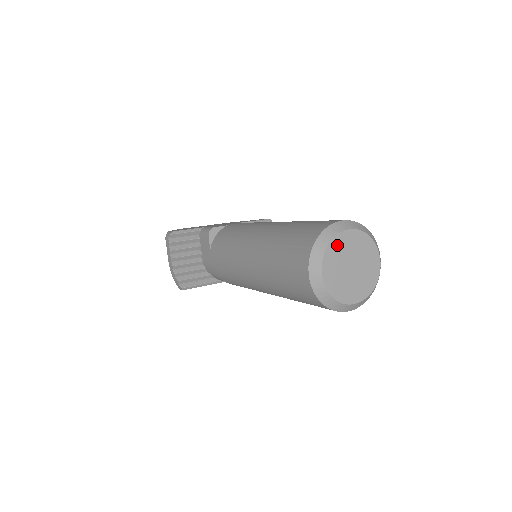
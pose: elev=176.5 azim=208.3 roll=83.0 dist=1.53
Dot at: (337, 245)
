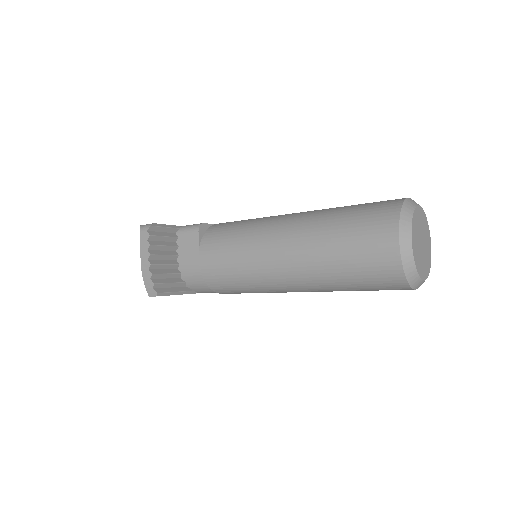
Dot at: (416, 217)
